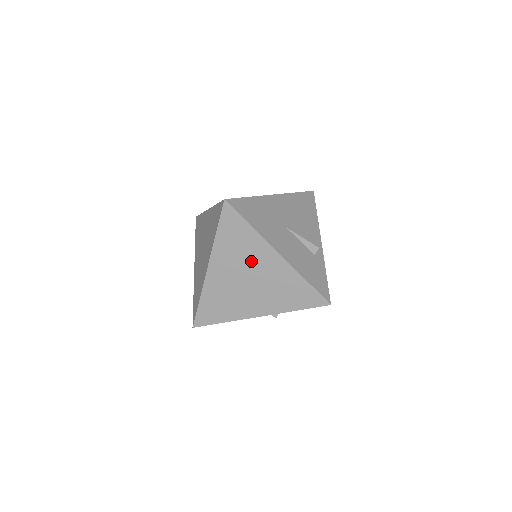
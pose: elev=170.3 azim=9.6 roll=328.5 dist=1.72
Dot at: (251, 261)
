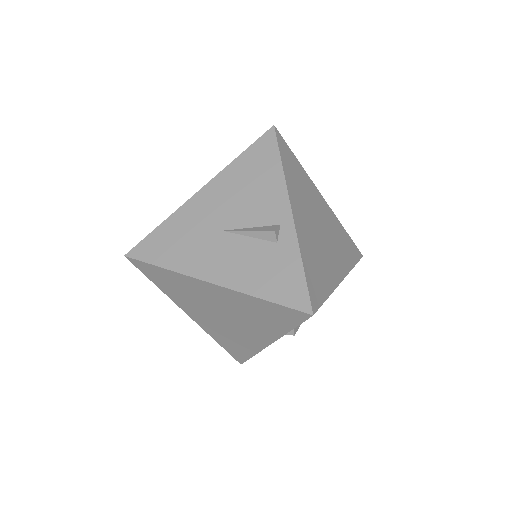
Dot at: (202, 298)
